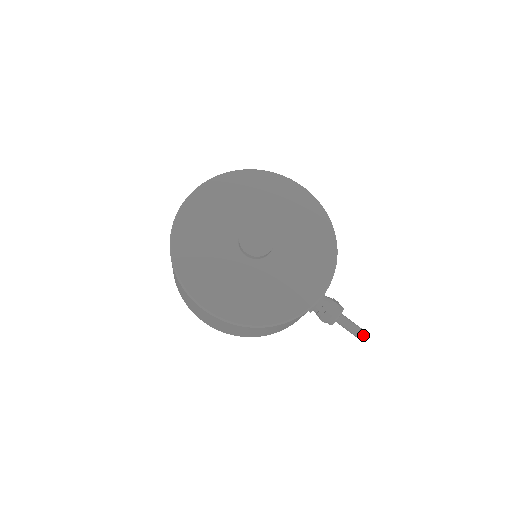
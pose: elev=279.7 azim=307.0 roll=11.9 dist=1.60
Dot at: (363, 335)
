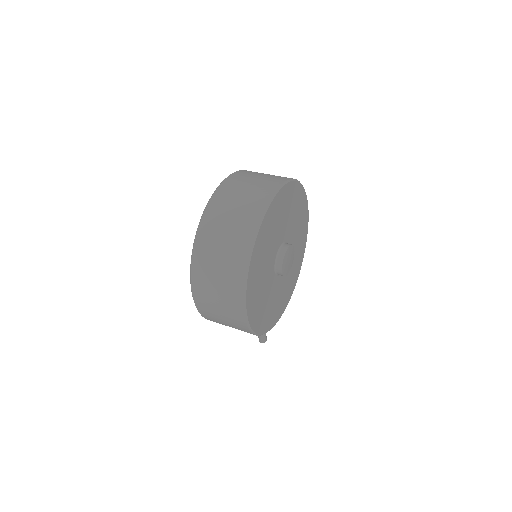
Dot at: (266, 340)
